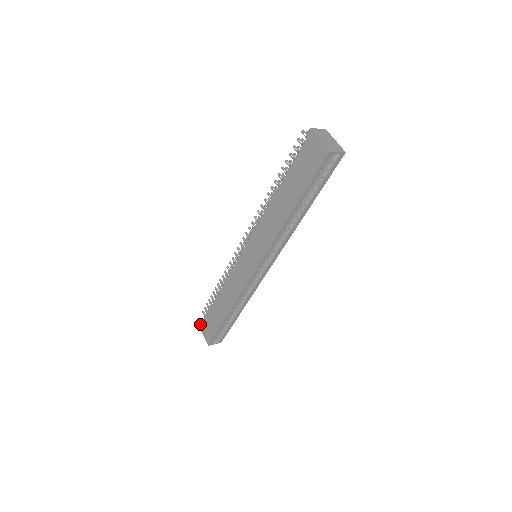
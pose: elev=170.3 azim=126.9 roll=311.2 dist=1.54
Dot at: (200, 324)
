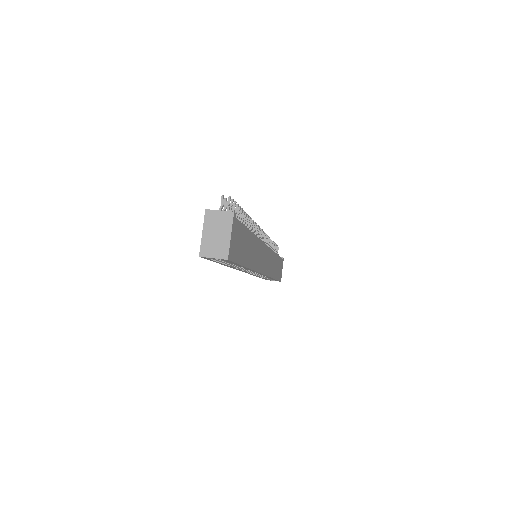
Dot at: occluded
